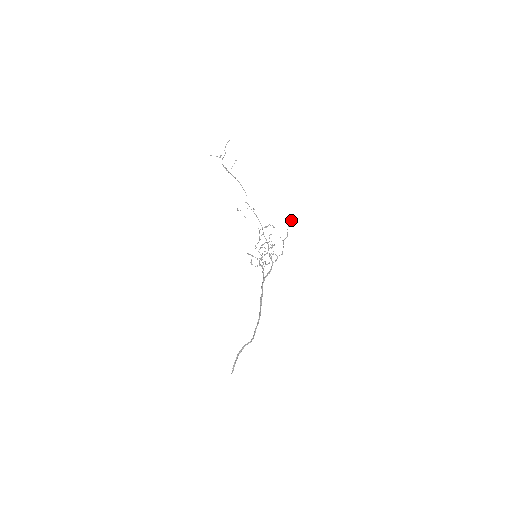
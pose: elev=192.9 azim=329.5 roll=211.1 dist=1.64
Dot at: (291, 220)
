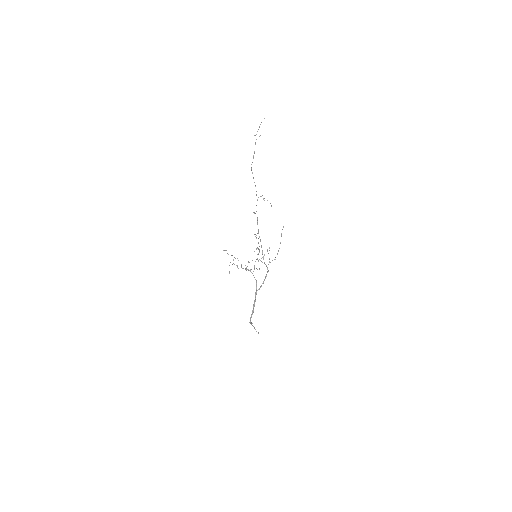
Dot at: occluded
